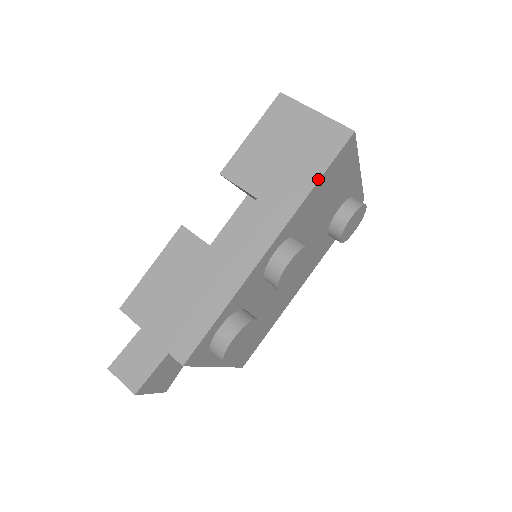
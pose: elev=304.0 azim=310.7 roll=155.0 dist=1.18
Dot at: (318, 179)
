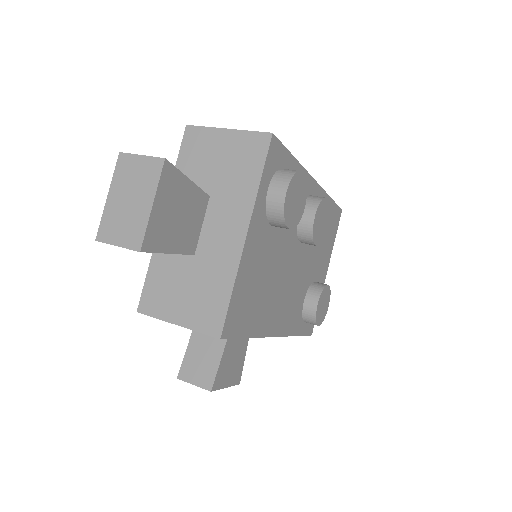
Dot at: (331, 199)
